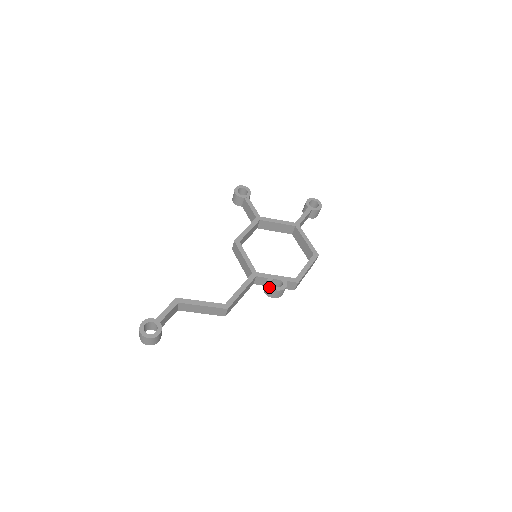
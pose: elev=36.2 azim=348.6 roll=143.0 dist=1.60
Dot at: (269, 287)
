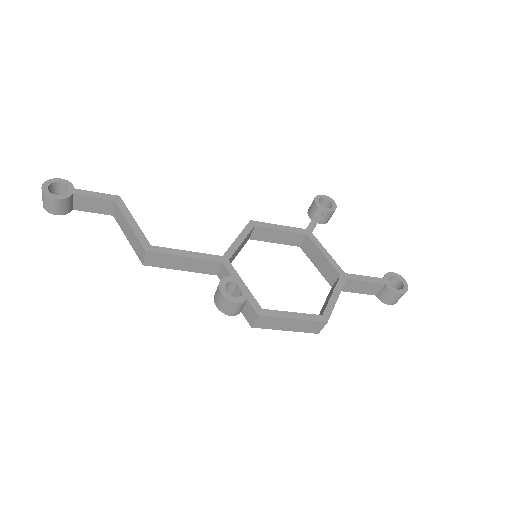
Dot at: (219, 283)
